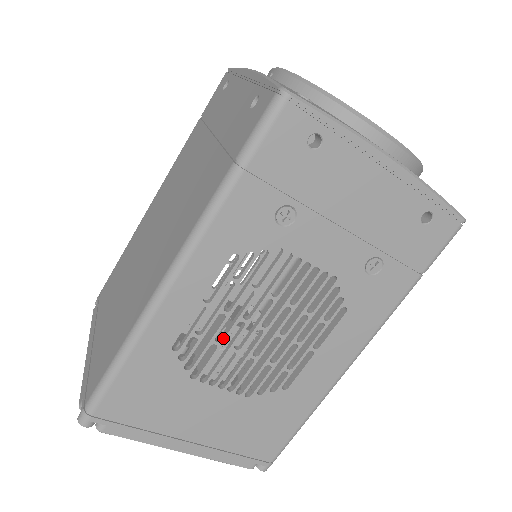
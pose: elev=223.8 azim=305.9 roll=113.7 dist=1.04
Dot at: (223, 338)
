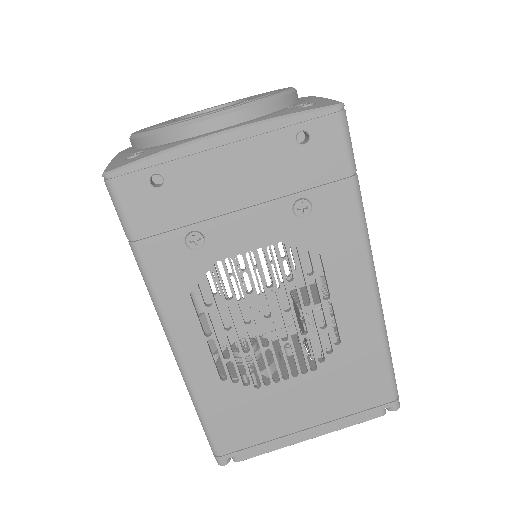
Dot at: (249, 347)
